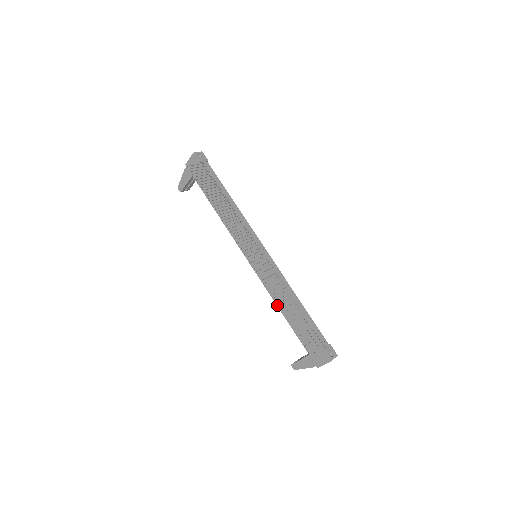
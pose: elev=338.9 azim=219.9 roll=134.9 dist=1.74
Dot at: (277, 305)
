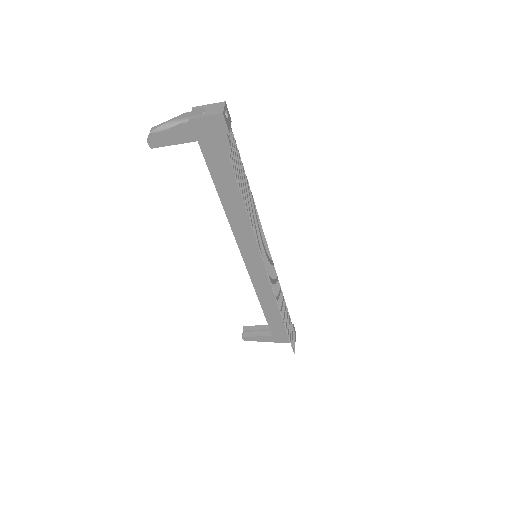
Dot at: (260, 301)
